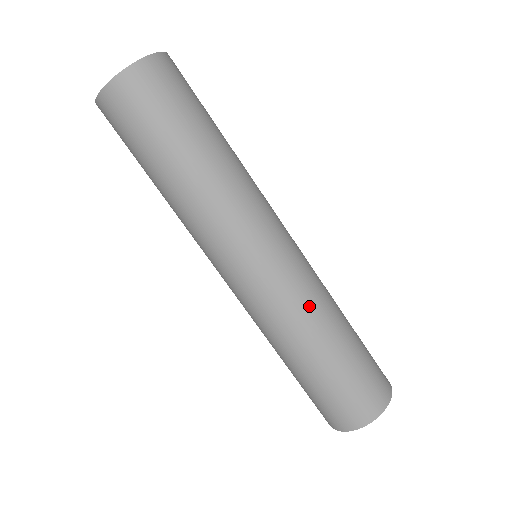
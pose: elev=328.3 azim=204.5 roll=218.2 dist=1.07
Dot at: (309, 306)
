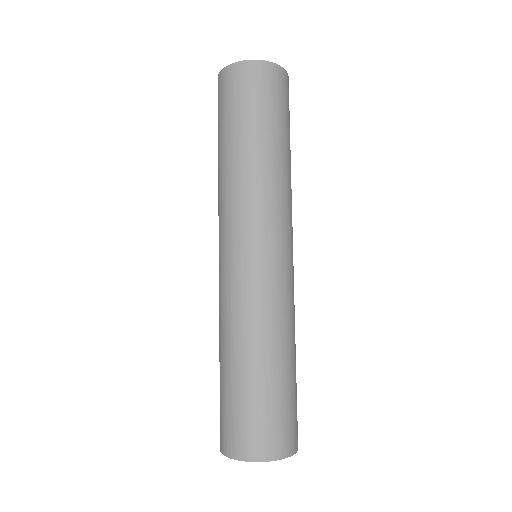
Dot at: (294, 313)
